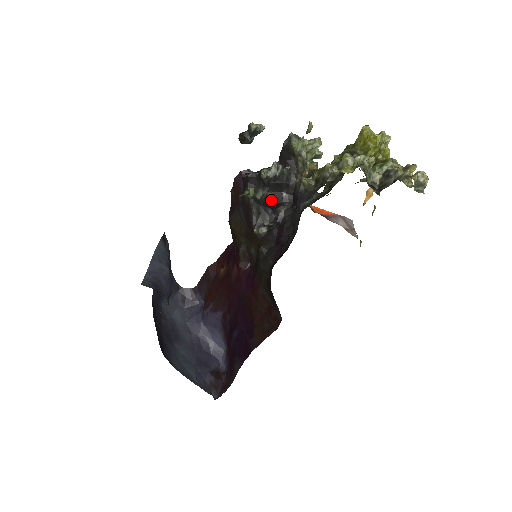
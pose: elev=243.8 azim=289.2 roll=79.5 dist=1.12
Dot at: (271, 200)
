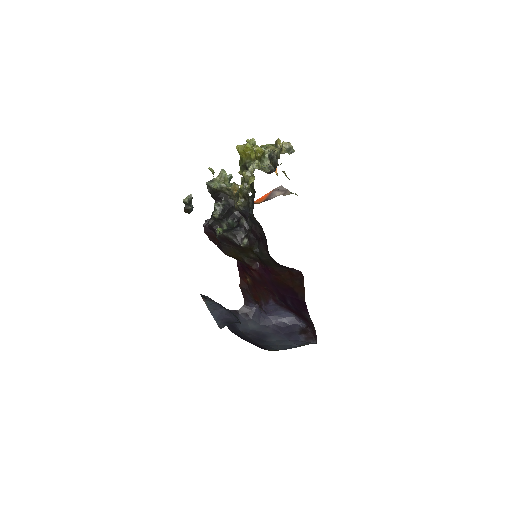
Dot at: (233, 222)
